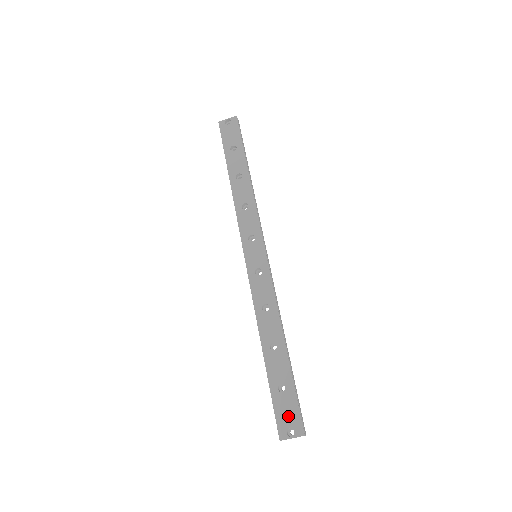
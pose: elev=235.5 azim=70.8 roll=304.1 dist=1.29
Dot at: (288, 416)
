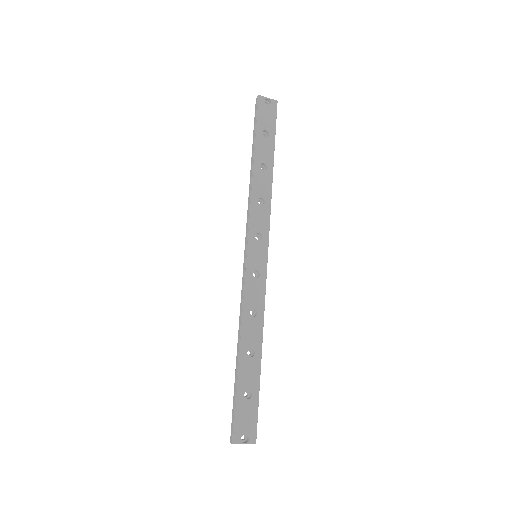
Dot at: (247, 423)
